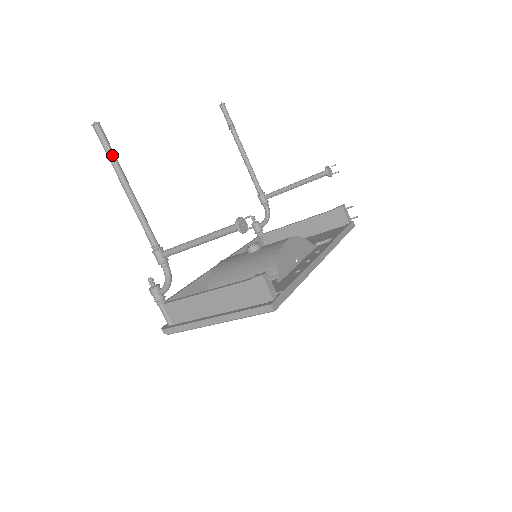
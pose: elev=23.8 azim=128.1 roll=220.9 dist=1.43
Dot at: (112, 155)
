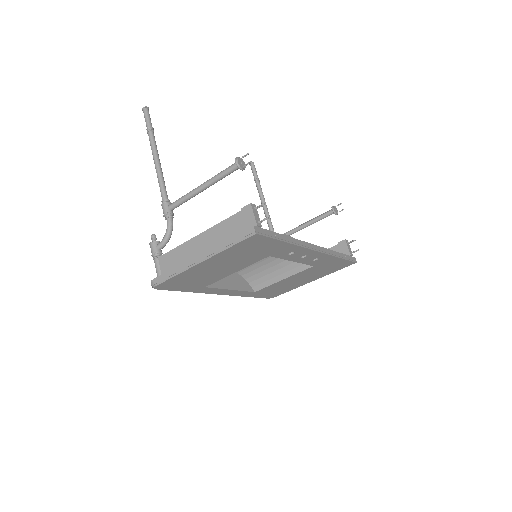
Dot at: (151, 129)
